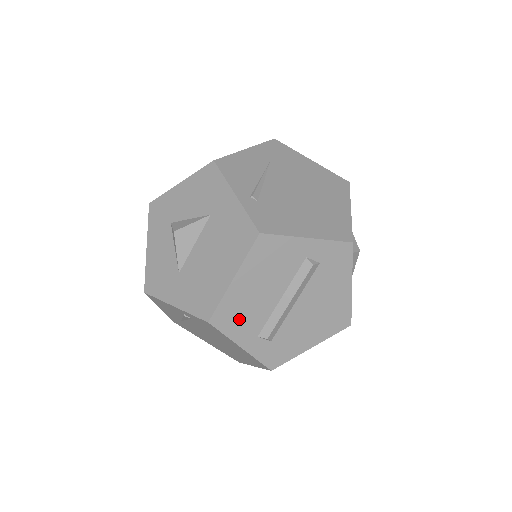
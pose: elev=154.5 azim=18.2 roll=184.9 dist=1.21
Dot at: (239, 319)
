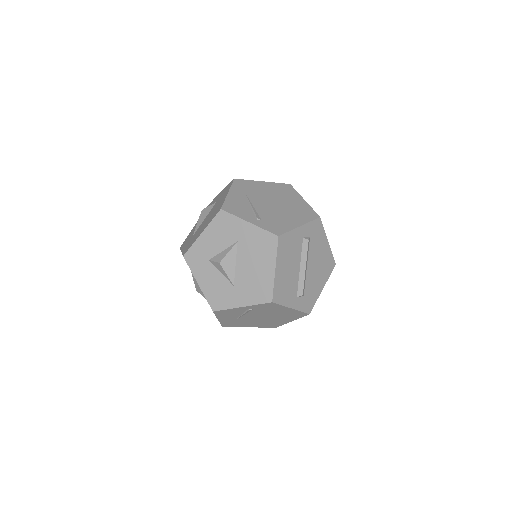
Dot at: (285, 292)
